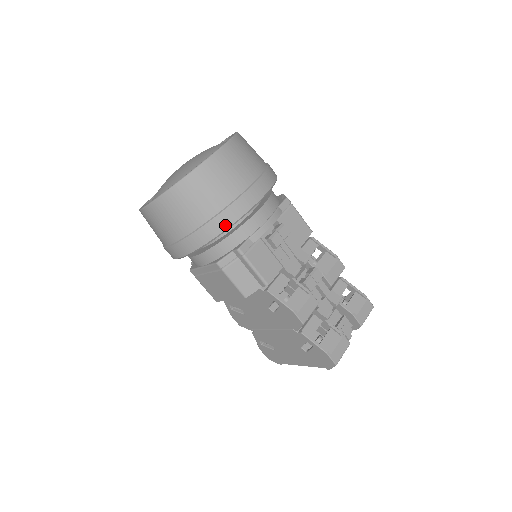
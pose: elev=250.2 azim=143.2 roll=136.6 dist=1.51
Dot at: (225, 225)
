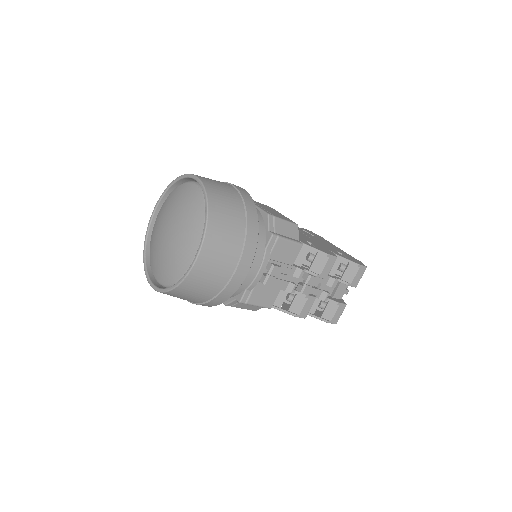
Dot at: (223, 300)
